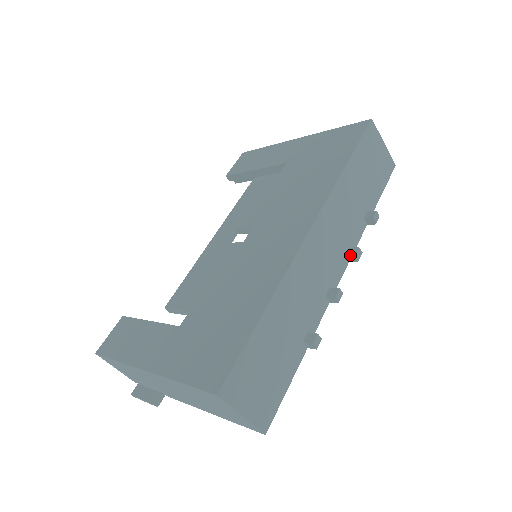
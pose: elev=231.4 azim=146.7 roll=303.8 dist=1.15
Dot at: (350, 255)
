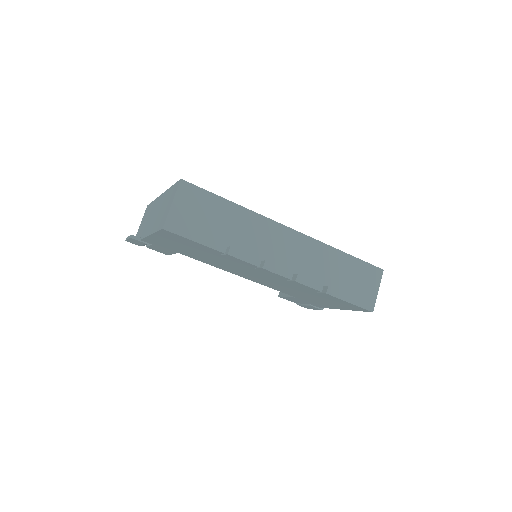
Dot at: (296, 274)
